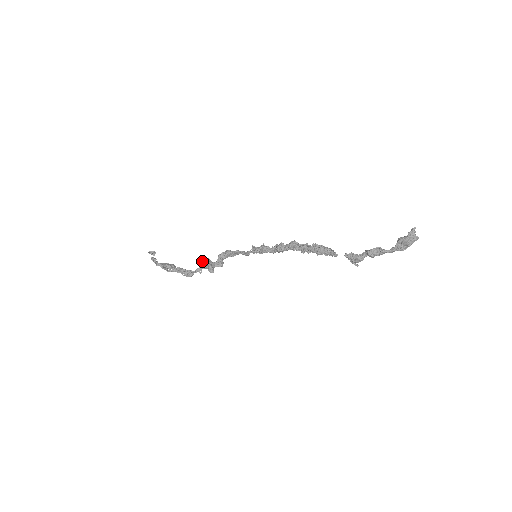
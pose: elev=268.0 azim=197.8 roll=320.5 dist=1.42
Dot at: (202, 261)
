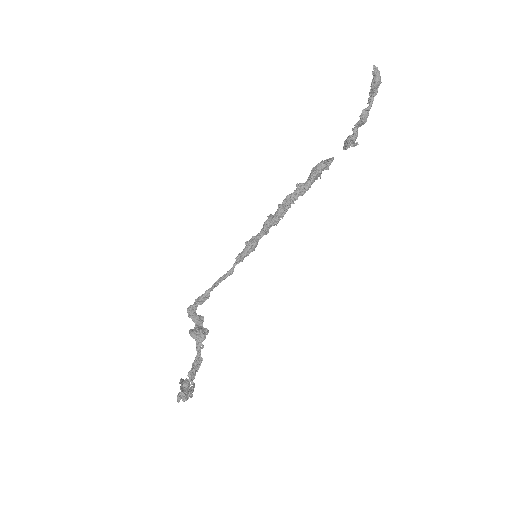
Dot at: (197, 338)
